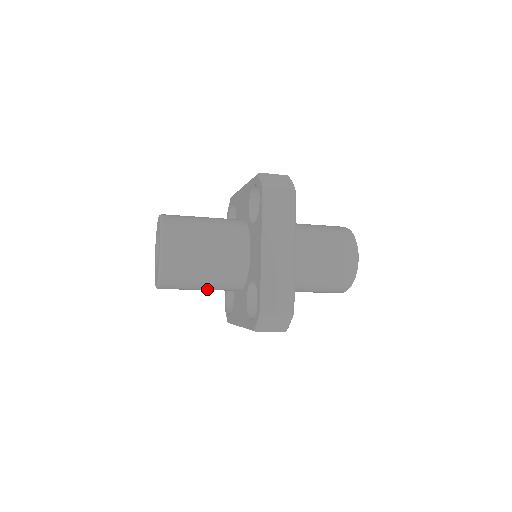
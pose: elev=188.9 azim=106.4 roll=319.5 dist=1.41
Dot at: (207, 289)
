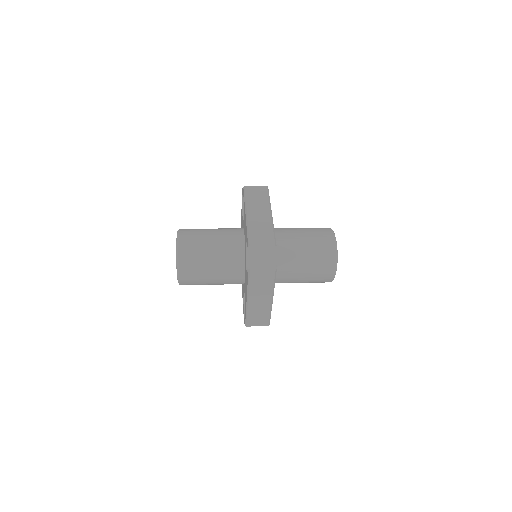
Dot at: occluded
